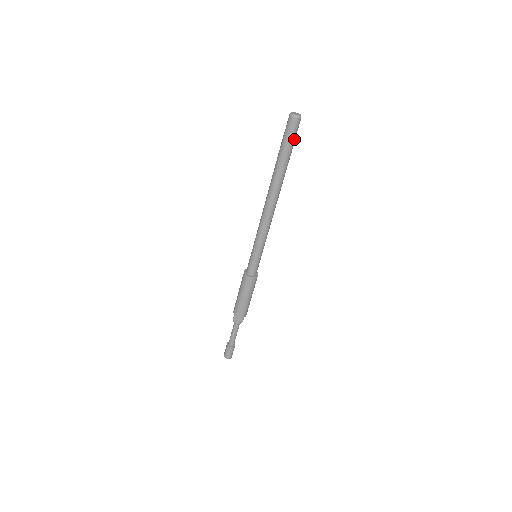
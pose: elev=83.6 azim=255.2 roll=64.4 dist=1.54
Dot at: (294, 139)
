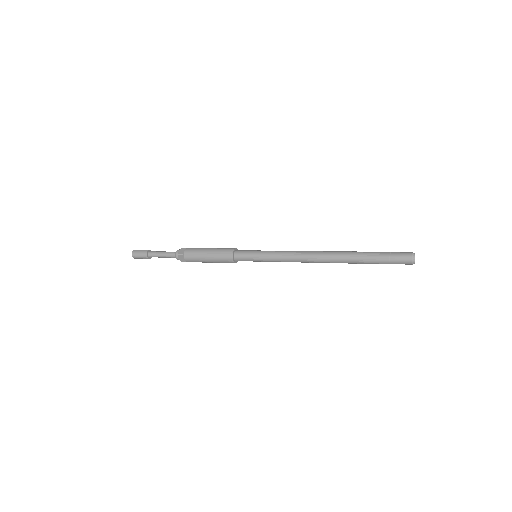
Dot at: occluded
